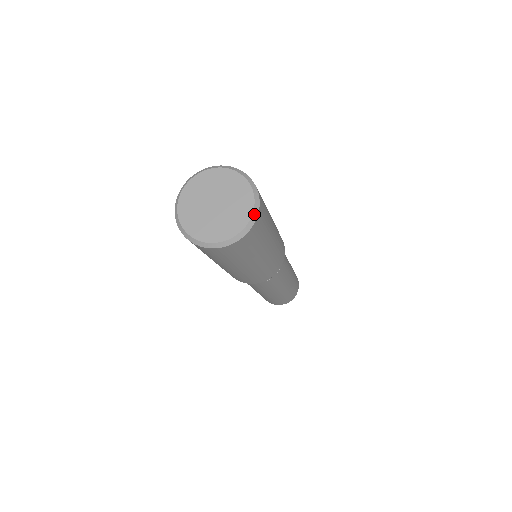
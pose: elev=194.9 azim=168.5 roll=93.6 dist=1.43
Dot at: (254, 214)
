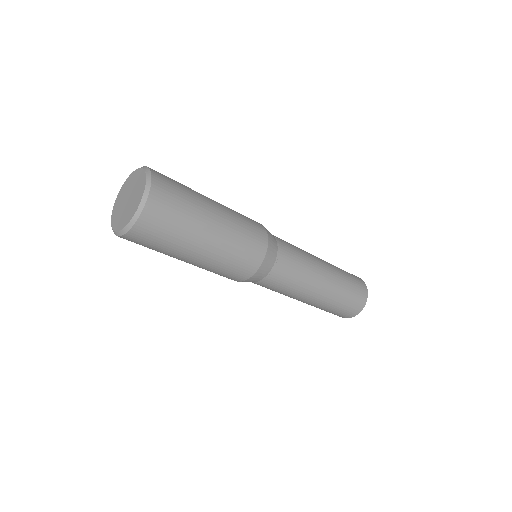
Dot at: (134, 217)
